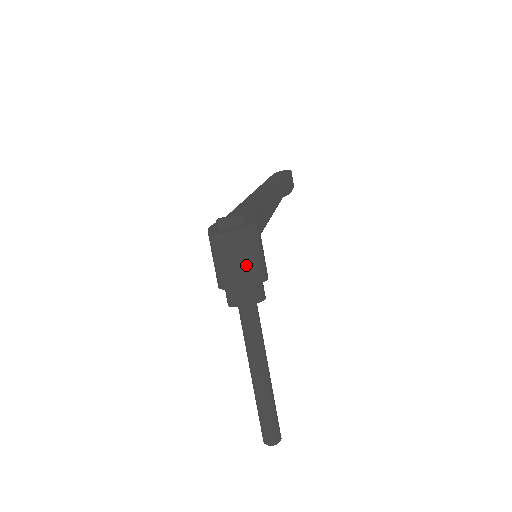
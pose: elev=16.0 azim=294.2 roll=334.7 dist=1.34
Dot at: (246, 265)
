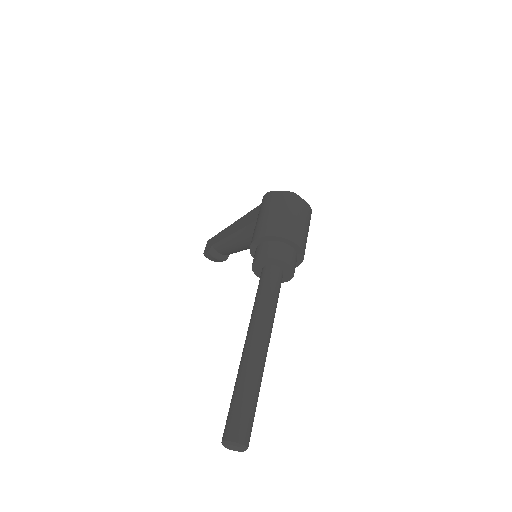
Dot at: (306, 235)
